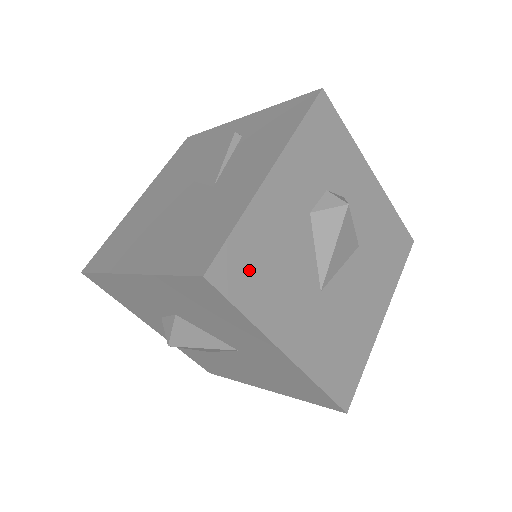
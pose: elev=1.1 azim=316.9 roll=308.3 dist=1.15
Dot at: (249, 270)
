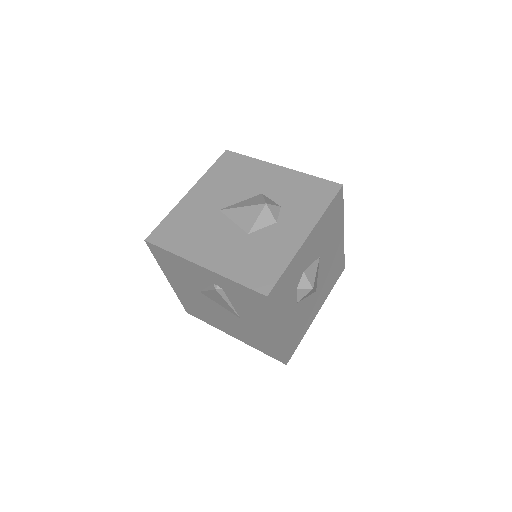
Dot at: (294, 341)
